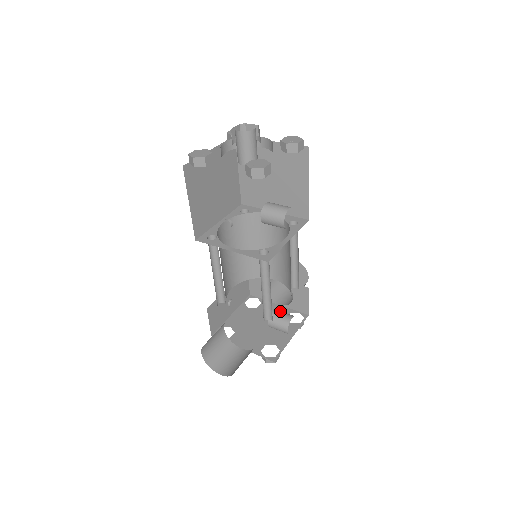
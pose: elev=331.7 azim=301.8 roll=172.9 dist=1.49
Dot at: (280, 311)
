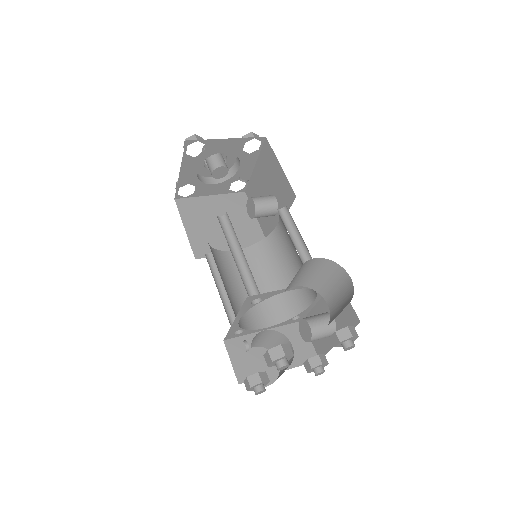
Dot at: occluded
